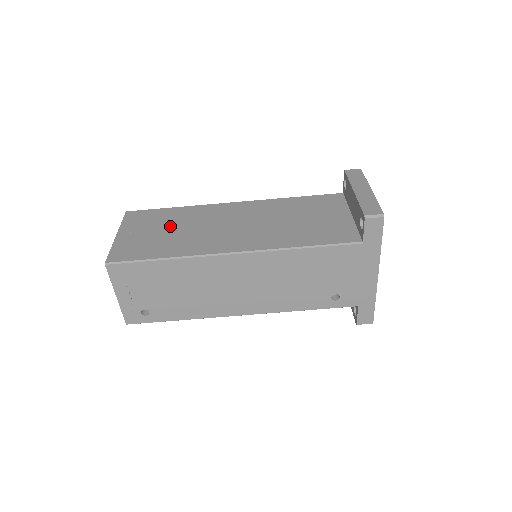
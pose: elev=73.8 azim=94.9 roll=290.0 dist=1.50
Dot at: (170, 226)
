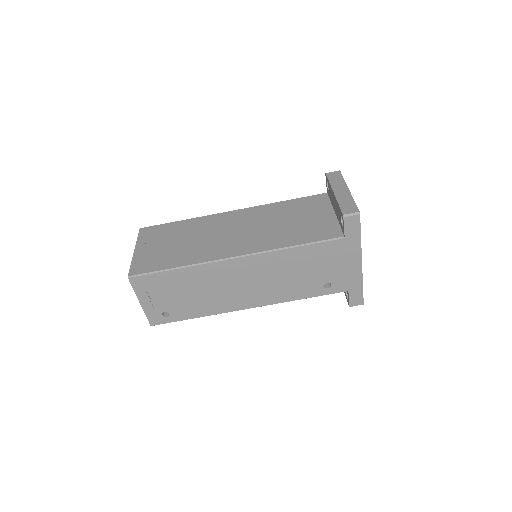
Dot at: (179, 238)
